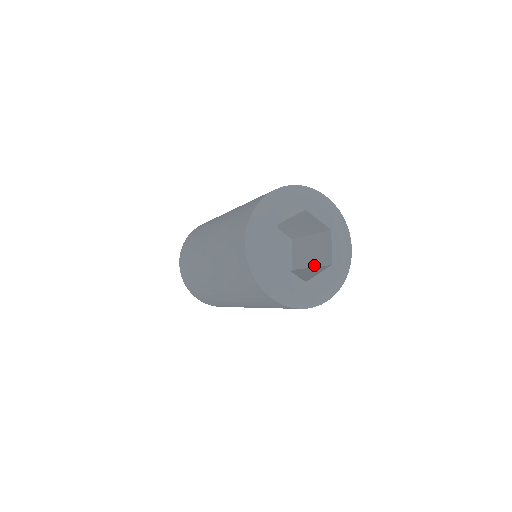
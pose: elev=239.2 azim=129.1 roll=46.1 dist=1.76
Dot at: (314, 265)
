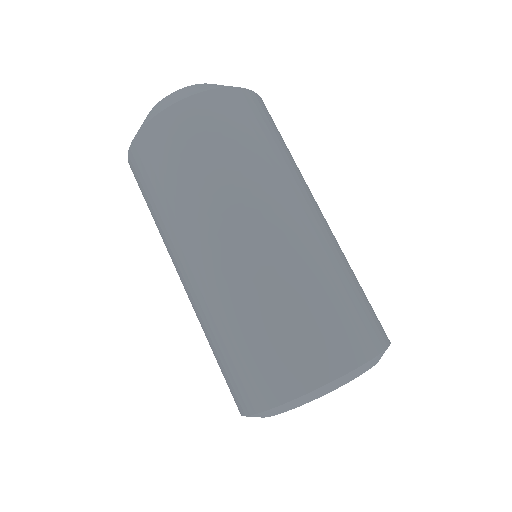
Dot at: occluded
